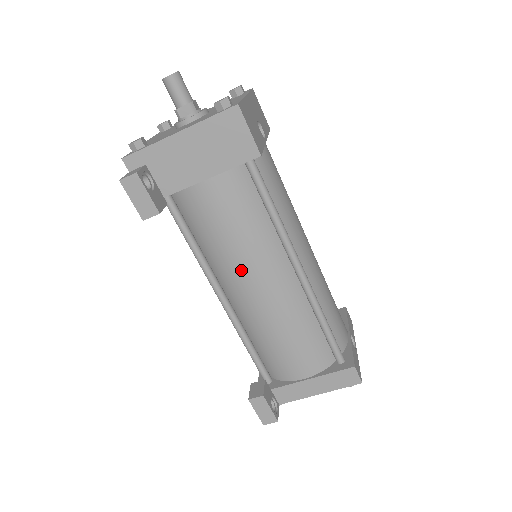
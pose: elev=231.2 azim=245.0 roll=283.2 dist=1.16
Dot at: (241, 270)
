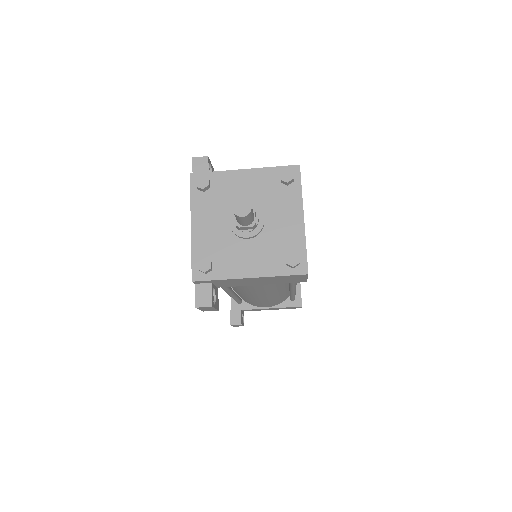
Dot at: (254, 295)
